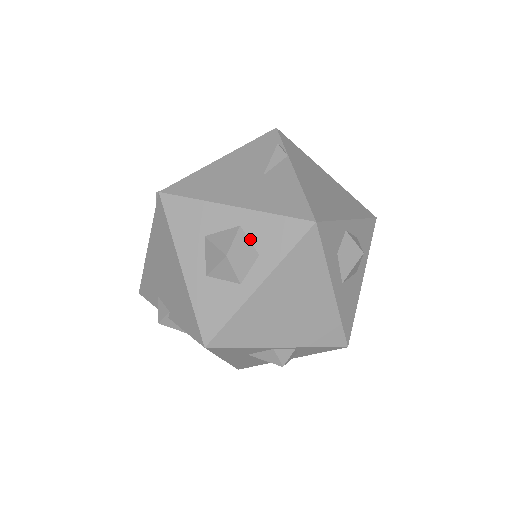
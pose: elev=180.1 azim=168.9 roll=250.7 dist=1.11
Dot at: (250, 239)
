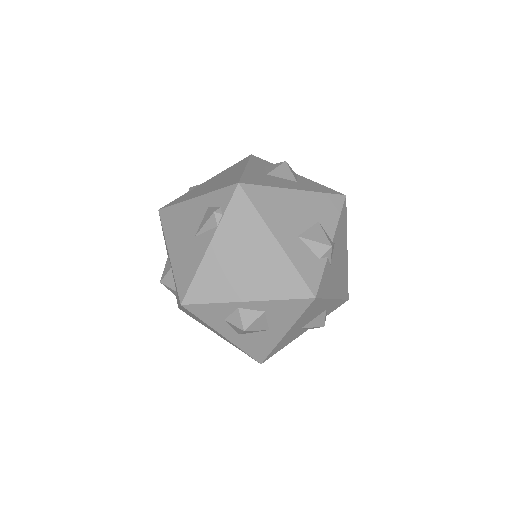
Dot at: occluded
